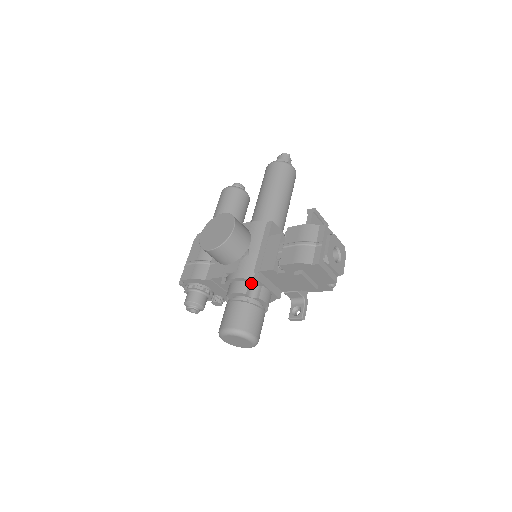
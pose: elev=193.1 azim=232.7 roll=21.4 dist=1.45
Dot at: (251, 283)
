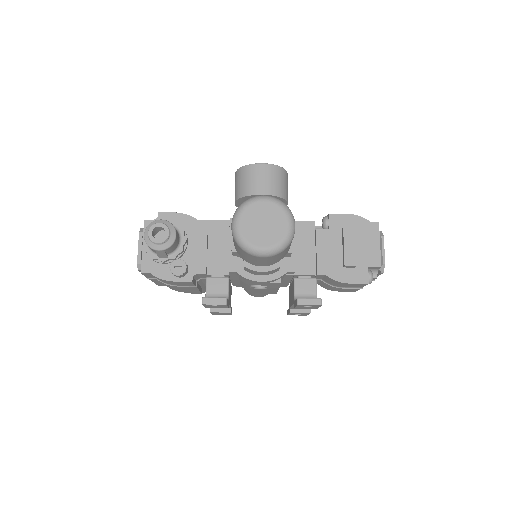
Dot at: occluded
